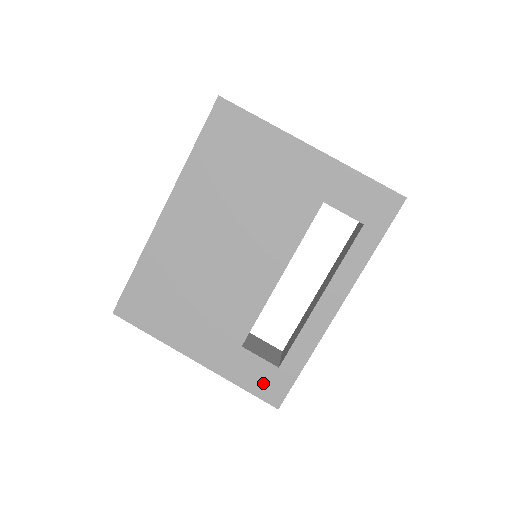
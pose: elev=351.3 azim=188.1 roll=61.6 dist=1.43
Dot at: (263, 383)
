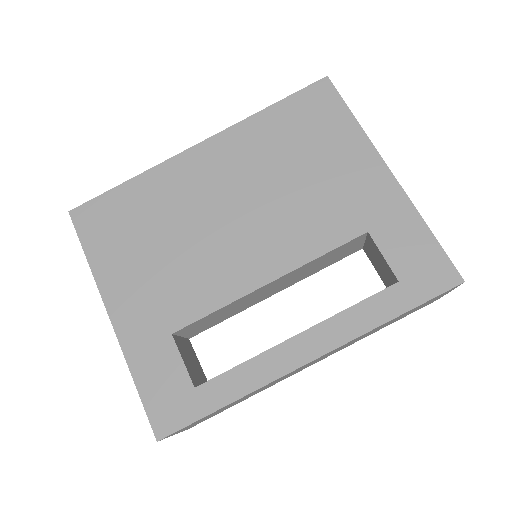
Dot at: (164, 395)
